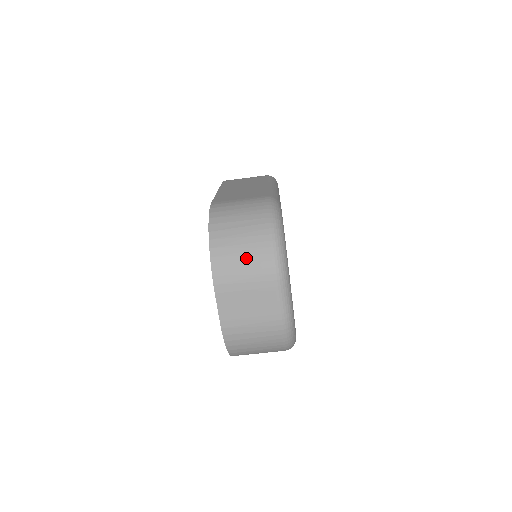
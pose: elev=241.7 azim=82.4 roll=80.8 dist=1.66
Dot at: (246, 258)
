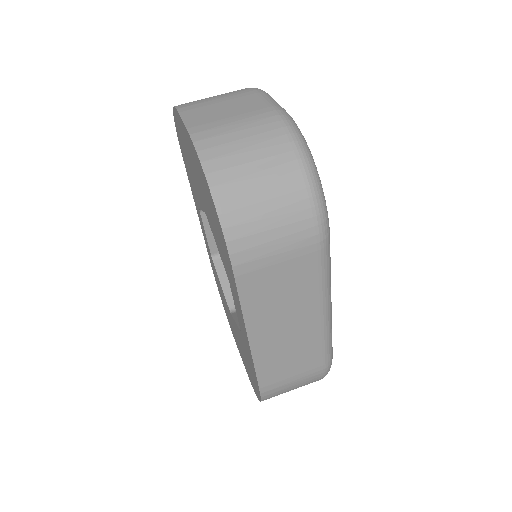
Dot at: occluded
